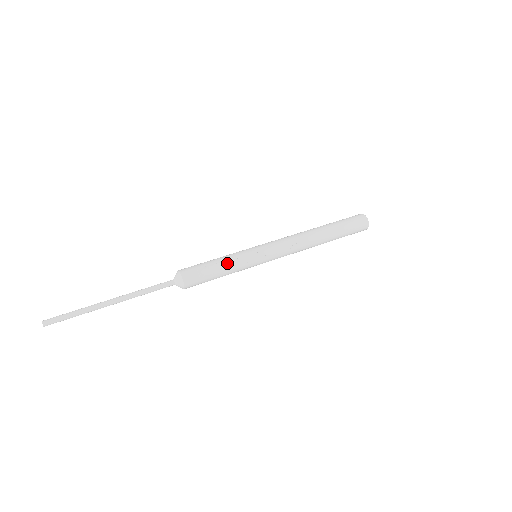
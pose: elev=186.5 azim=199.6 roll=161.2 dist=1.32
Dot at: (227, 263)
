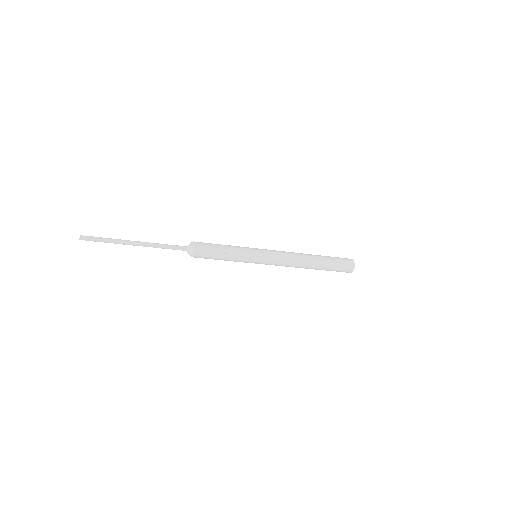
Dot at: (231, 256)
